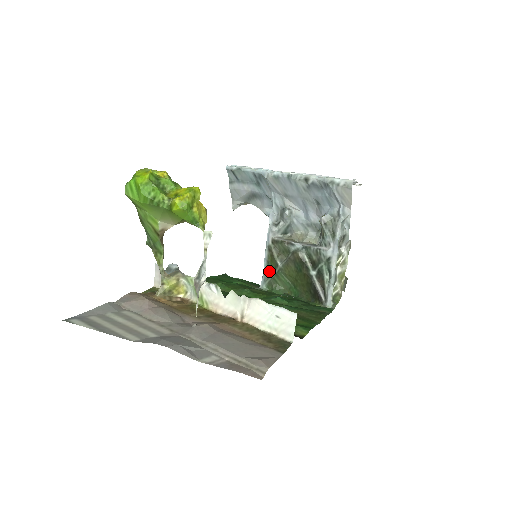
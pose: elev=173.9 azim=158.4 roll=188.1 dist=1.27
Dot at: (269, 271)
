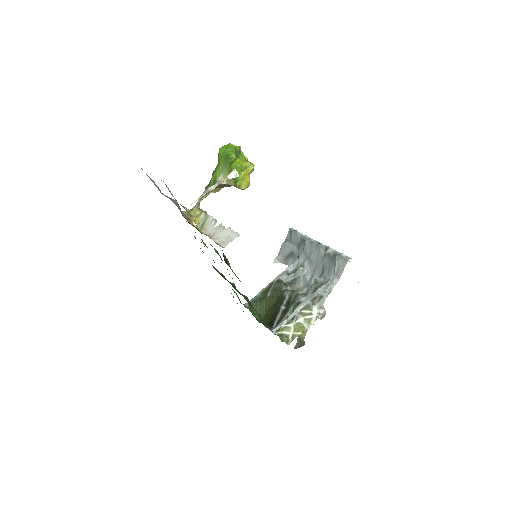
Dot at: (259, 298)
